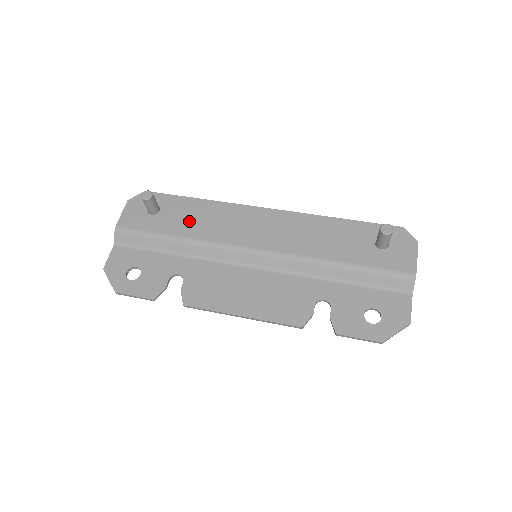
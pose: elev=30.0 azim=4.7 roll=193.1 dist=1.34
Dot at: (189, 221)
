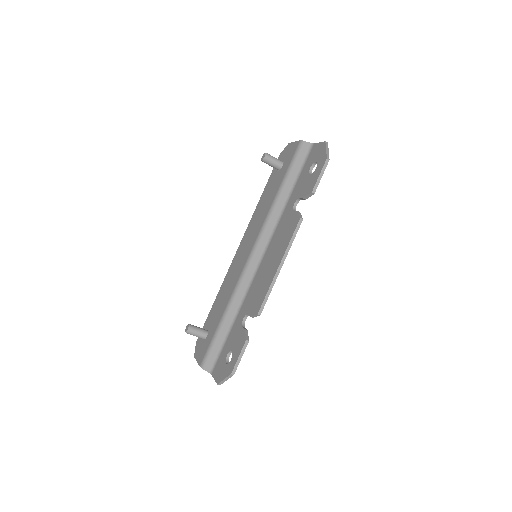
Dot at: (220, 306)
